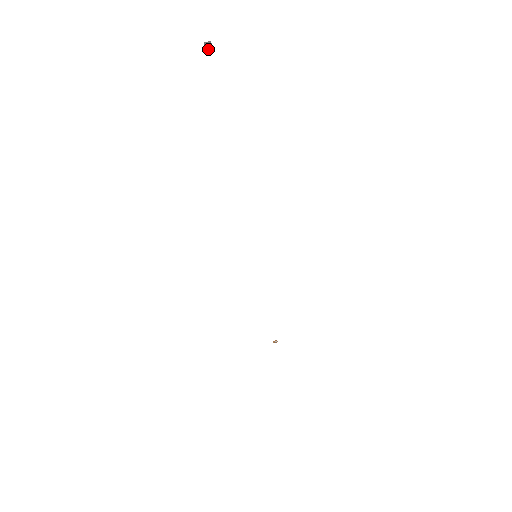
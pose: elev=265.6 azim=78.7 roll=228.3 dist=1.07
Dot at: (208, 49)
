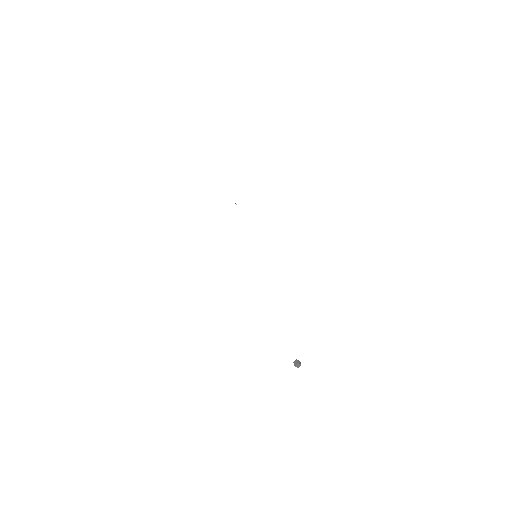
Dot at: (296, 365)
